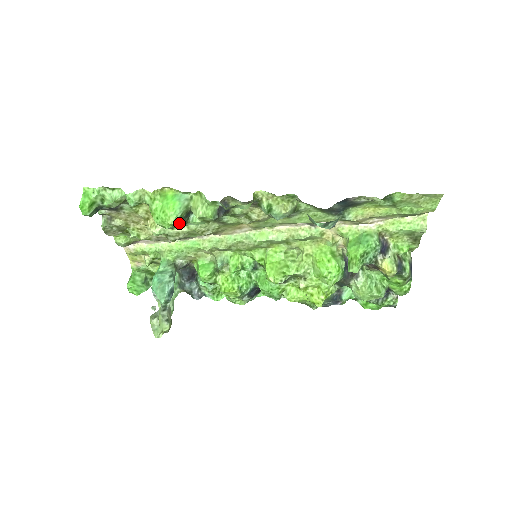
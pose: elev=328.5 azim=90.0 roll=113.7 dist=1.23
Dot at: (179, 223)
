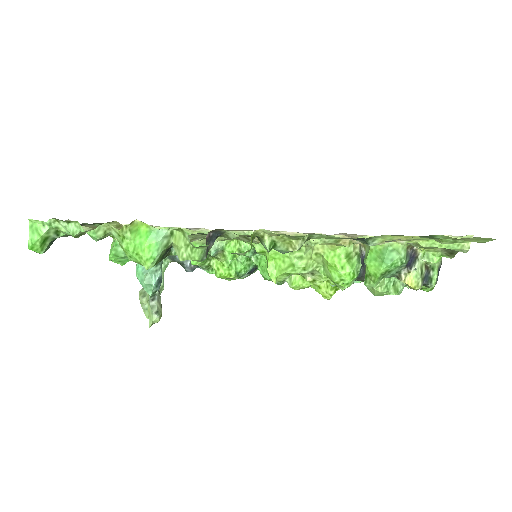
Dot at: (158, 262)
